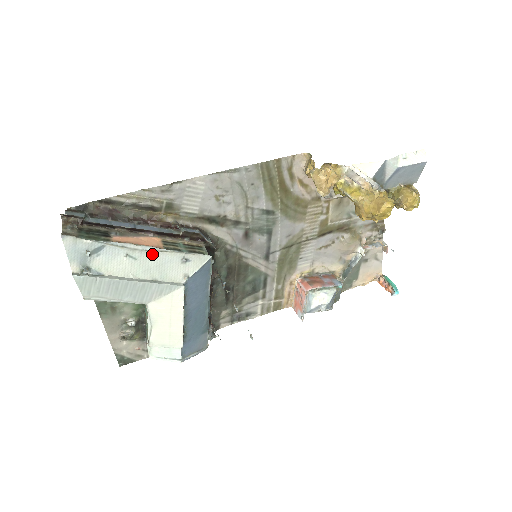
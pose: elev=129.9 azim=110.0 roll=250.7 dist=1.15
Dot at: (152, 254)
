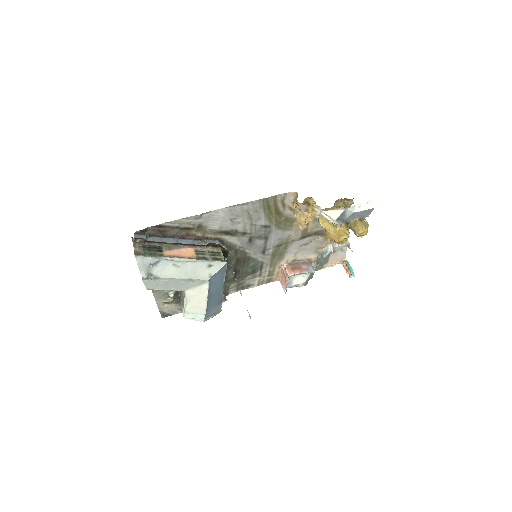
Dot at: (189, 263)
